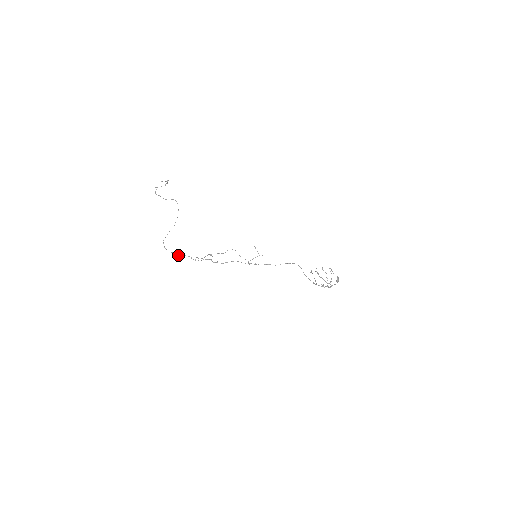
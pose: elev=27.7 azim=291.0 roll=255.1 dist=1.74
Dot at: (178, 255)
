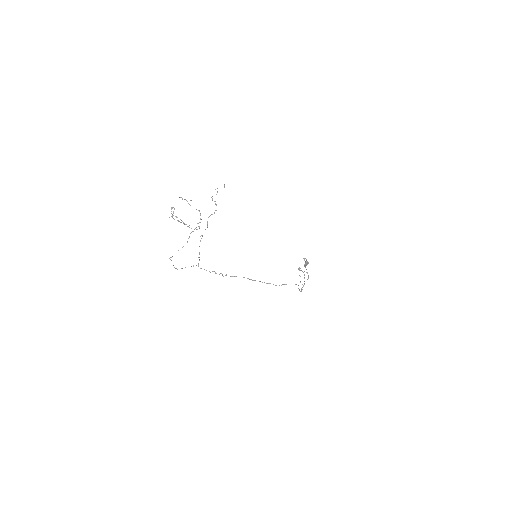
Dot at: occluded
